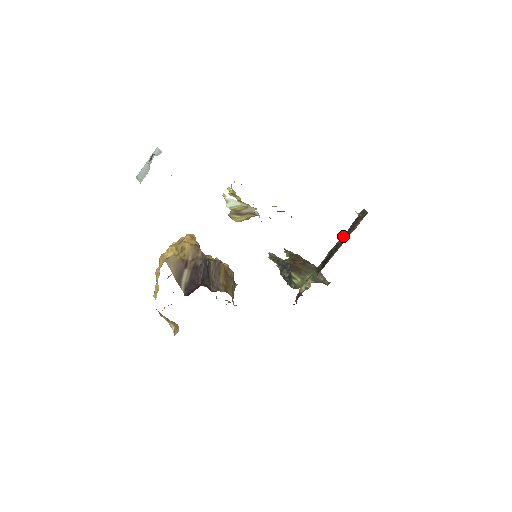
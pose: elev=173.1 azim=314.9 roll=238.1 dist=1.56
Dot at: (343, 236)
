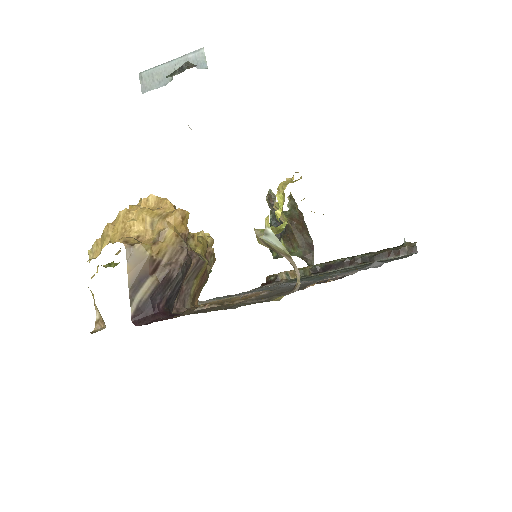
Dot at: (369, 255)
